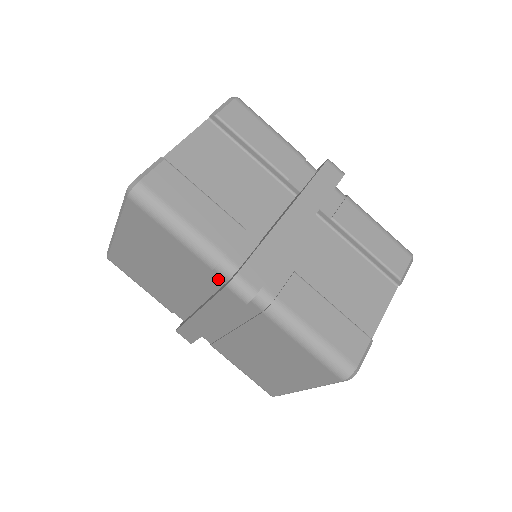
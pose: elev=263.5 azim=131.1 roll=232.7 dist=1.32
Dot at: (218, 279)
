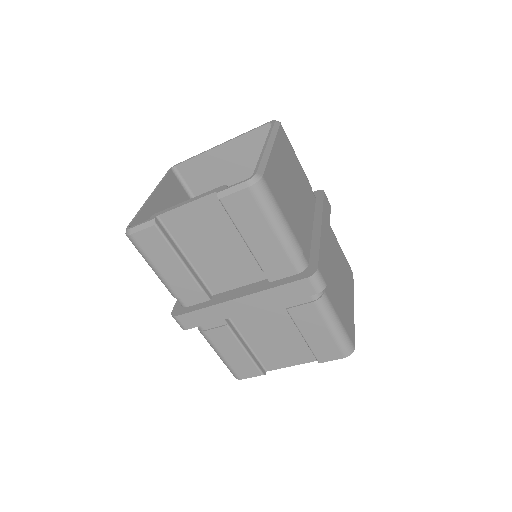
Dot at: occluded
